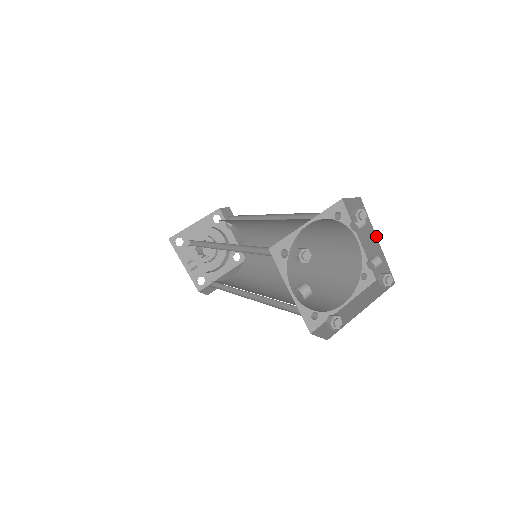
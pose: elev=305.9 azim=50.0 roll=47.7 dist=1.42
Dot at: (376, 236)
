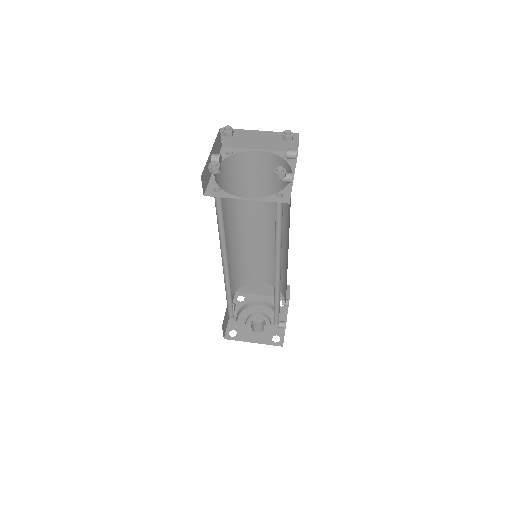
Dot at: occluded
